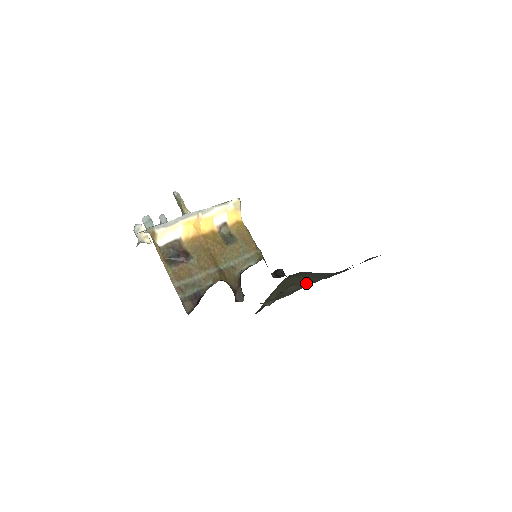
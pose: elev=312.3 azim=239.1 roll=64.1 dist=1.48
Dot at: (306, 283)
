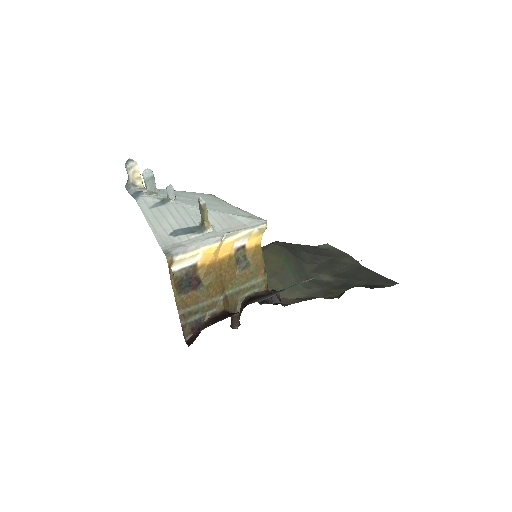
Dot at: occluded
